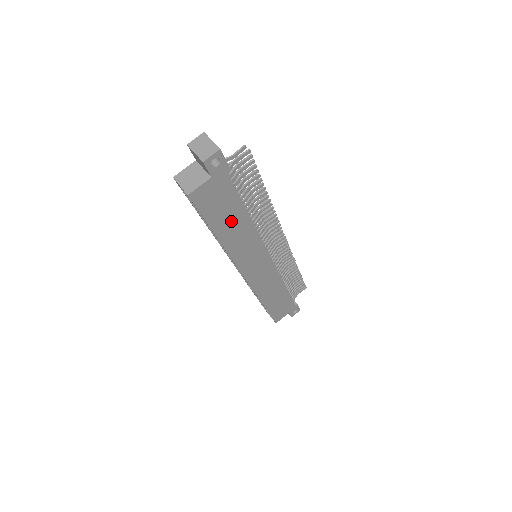
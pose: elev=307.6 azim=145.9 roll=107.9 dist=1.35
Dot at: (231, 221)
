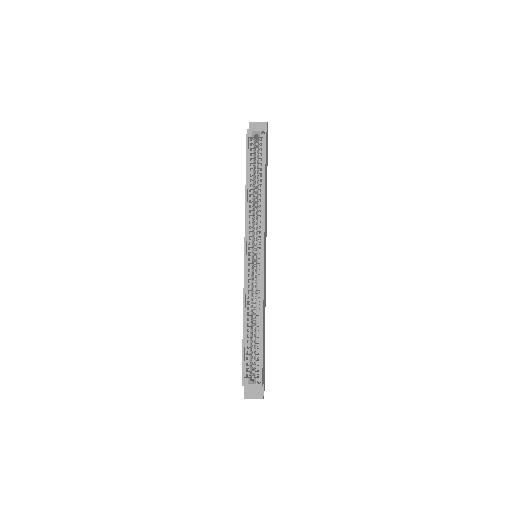
Dot at: (266, 181)
